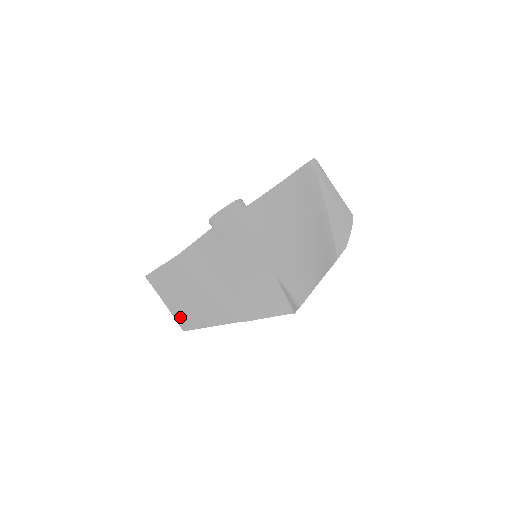
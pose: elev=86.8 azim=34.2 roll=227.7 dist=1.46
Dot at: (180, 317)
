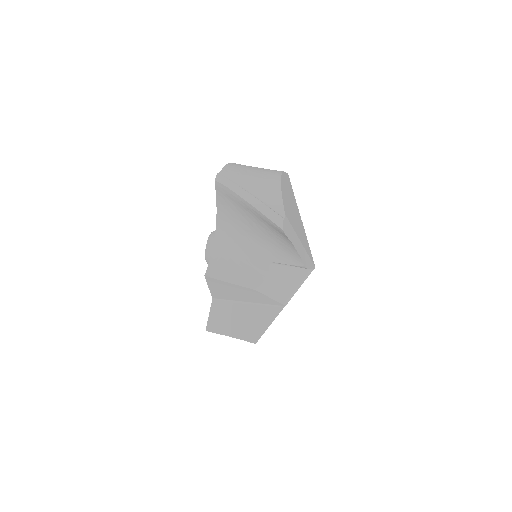
Dot at: (246, 337)
